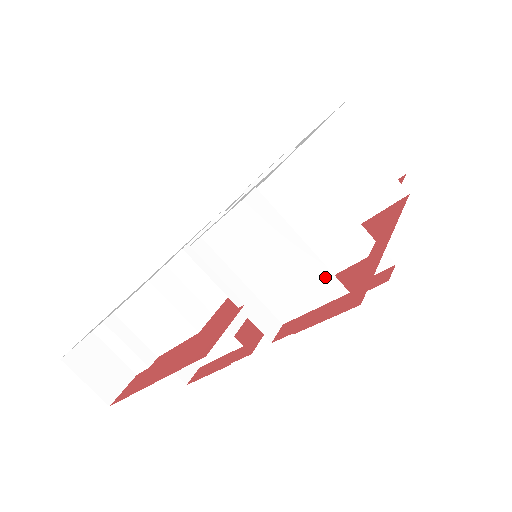
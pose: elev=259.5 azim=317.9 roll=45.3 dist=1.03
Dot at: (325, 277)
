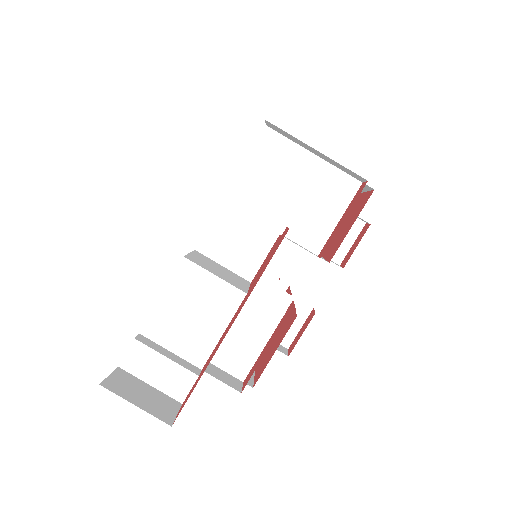
Dot at: (340, 179)
